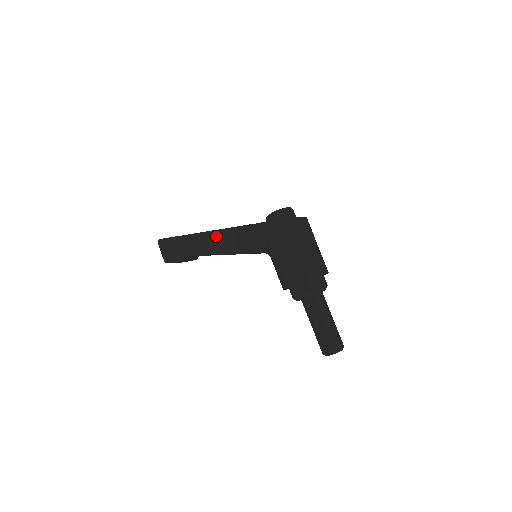
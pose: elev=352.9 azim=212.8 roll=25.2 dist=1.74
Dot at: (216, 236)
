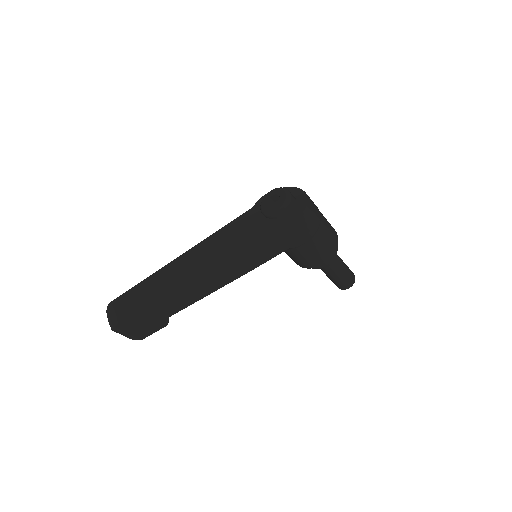
Dot at: (217, 269)
